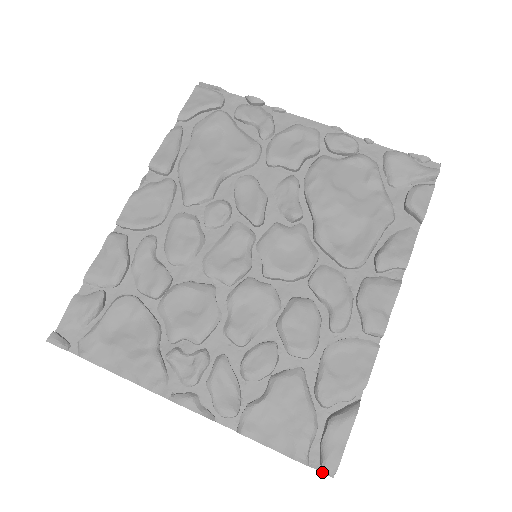
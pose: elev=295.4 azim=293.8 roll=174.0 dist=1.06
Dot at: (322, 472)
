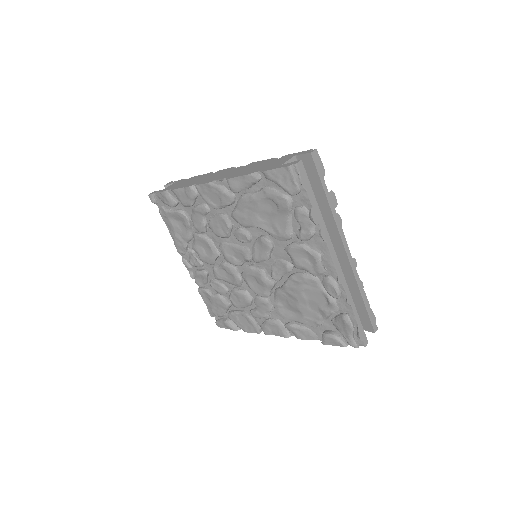
Dot at: (216, 321)
